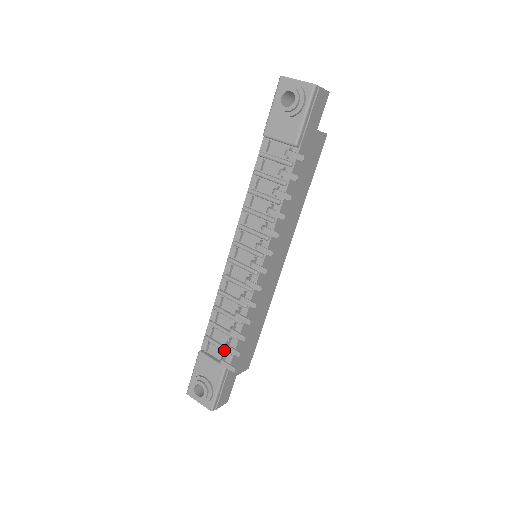
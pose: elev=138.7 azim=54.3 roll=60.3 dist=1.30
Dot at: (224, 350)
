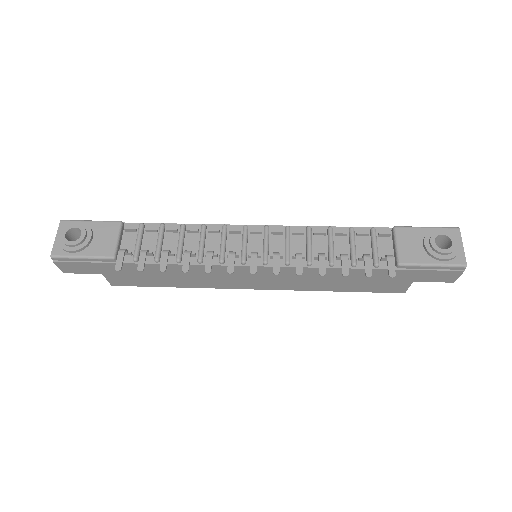
Dot at: (136, 250)
